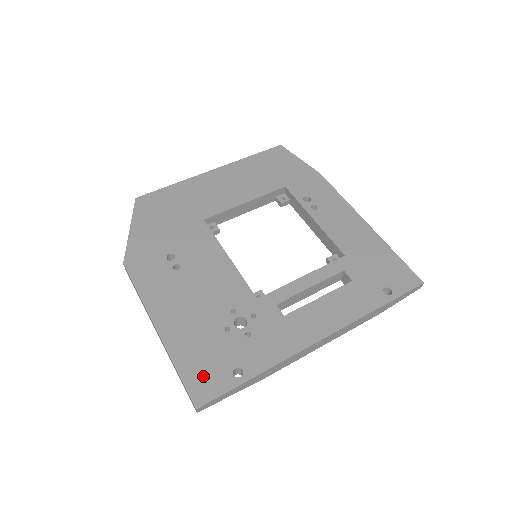
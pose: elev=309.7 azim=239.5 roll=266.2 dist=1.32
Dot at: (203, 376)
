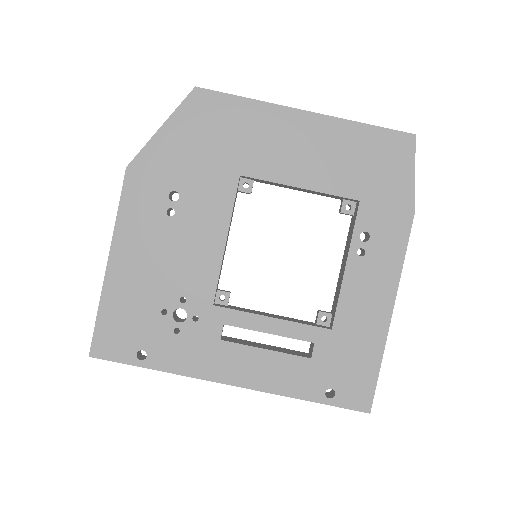
Dot at: (113, 335)
